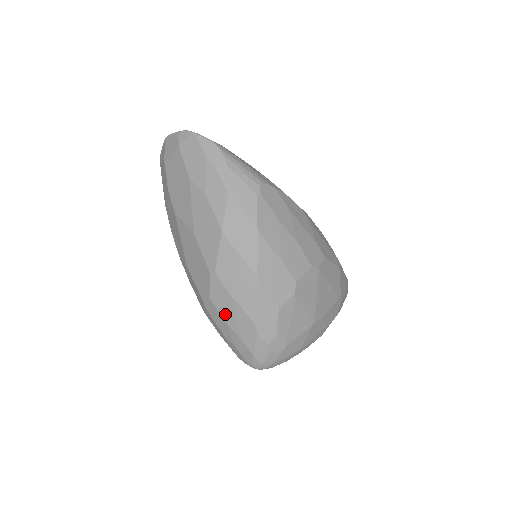
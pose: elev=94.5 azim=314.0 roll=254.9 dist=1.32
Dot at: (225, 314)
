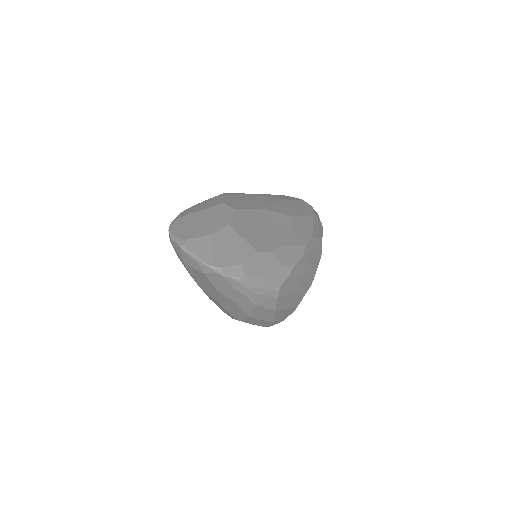
Dot at: occluded
